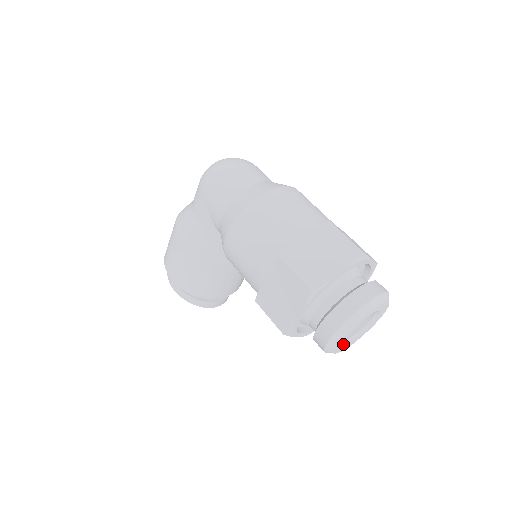
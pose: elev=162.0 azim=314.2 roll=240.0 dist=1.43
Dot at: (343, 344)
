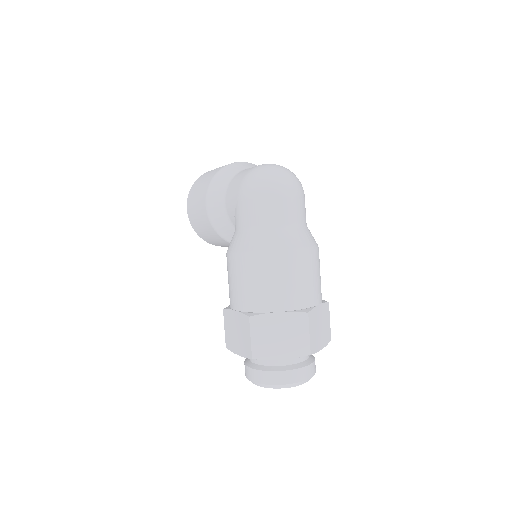
Dot at: occluded
